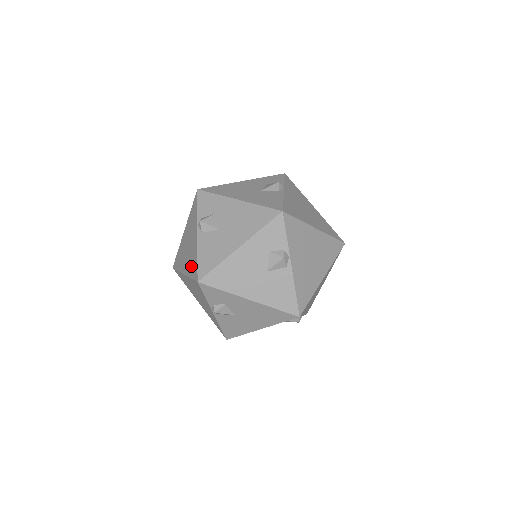
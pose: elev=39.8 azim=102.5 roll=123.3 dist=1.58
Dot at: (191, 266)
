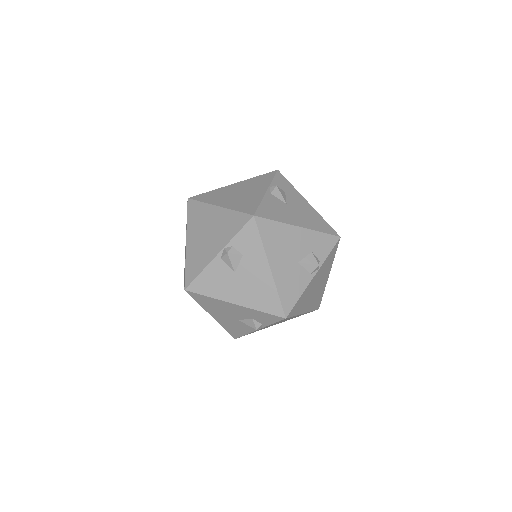
Dot at: (242, 204)
